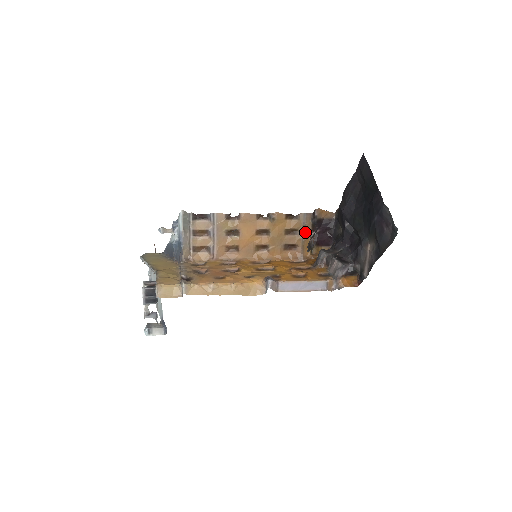
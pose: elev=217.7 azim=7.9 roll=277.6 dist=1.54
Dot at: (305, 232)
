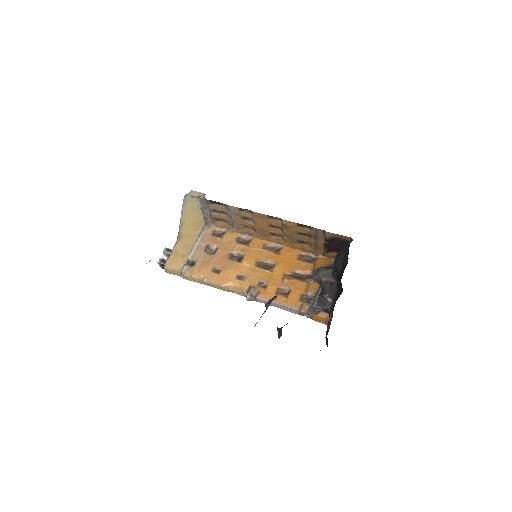
Dot at: (318, 240)
